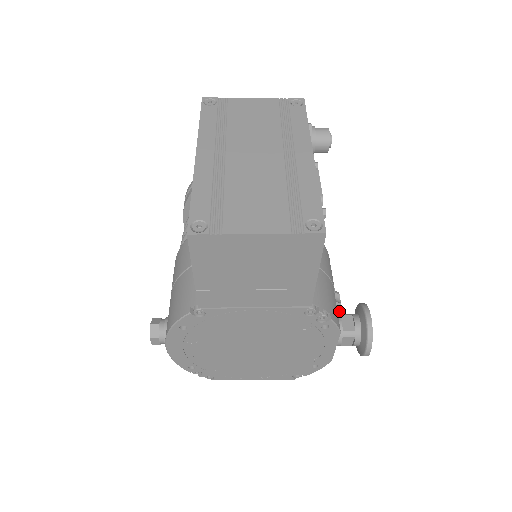
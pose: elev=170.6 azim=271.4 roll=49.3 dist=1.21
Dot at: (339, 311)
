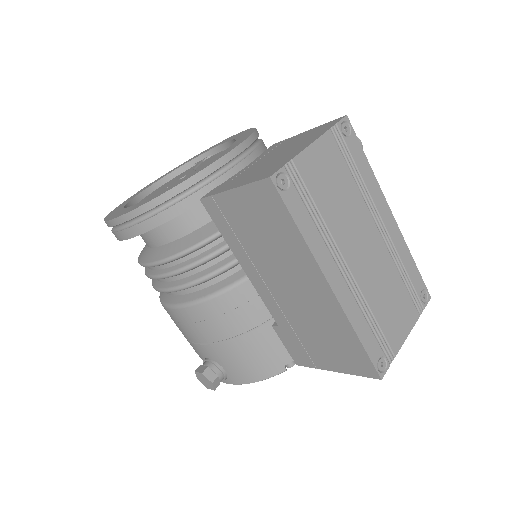
Dot at: occluded
